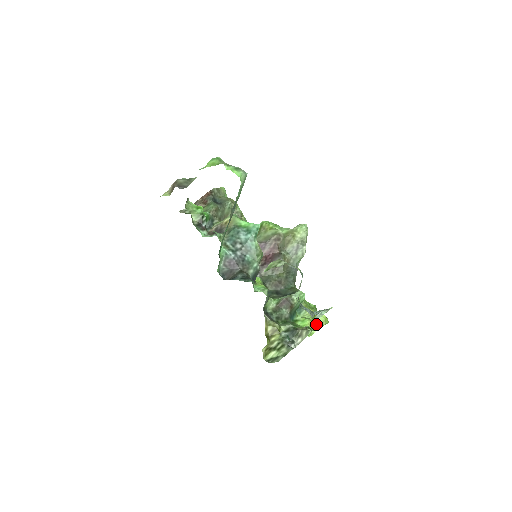
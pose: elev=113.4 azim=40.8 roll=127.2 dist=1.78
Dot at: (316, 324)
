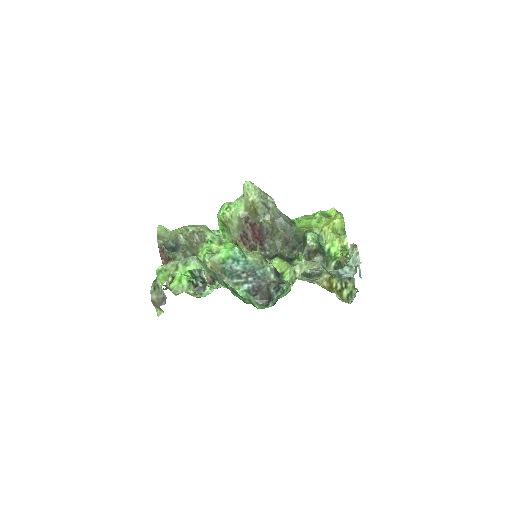
Dot at: (339, 231)
